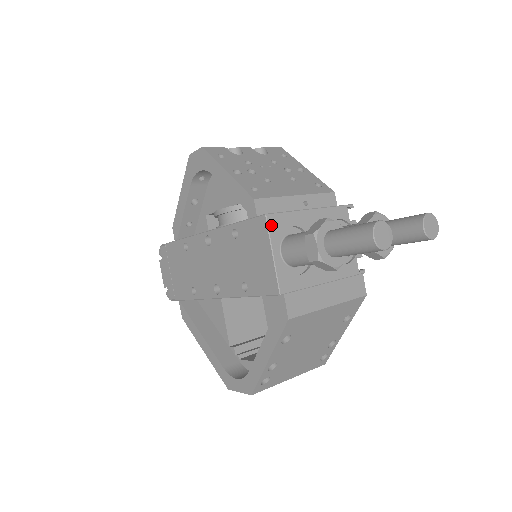
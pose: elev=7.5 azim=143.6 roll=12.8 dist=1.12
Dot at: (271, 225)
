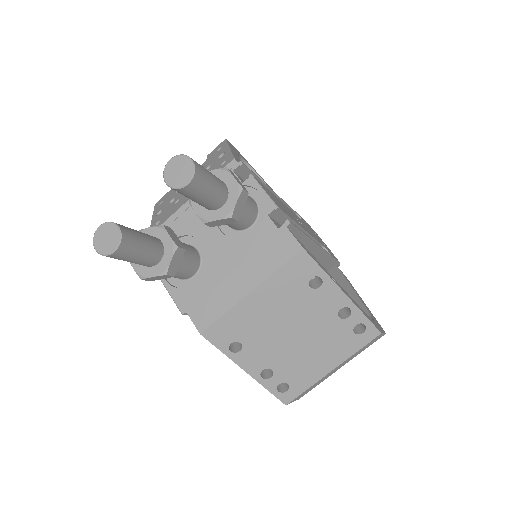
Dot at: occluded
